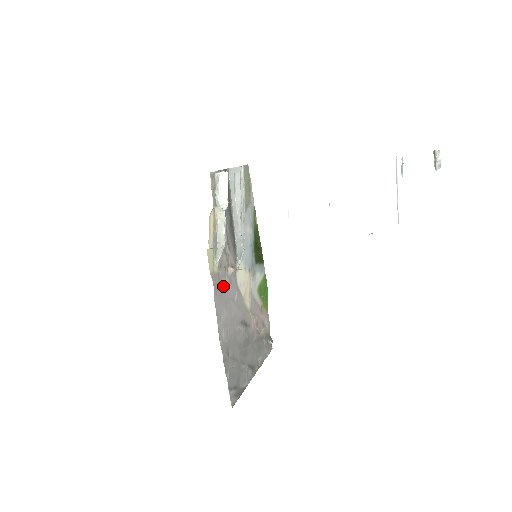
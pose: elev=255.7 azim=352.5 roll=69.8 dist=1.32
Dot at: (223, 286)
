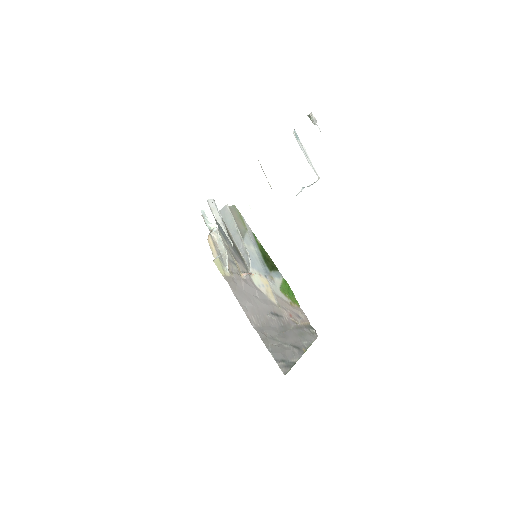
Dot at: (240, 286)
